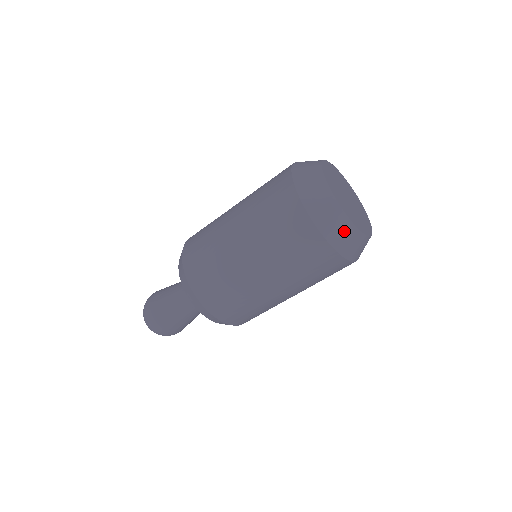
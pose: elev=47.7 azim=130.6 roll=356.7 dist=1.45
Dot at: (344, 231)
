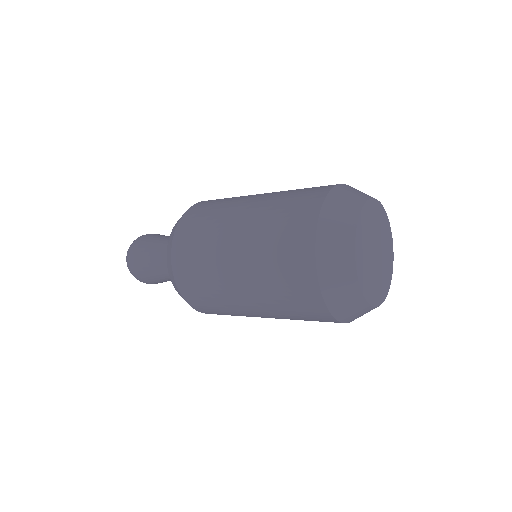
Dot at: (355, 309)
